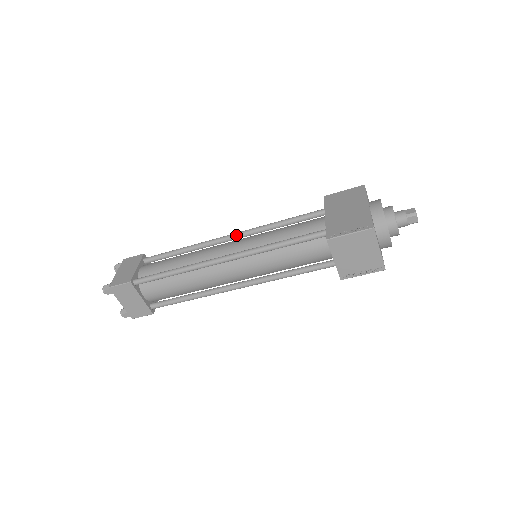
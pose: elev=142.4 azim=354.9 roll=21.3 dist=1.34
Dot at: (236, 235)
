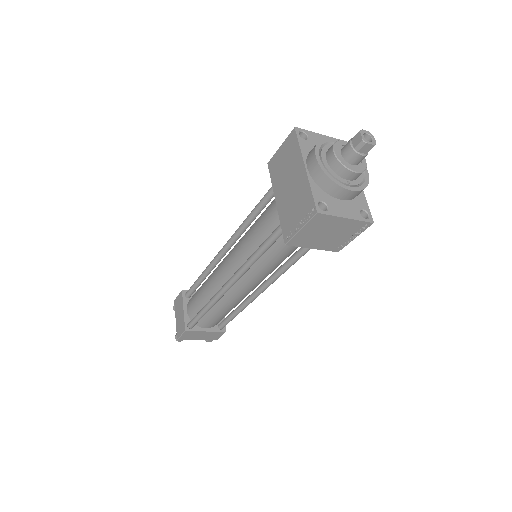
Dot at: (226, 247)
